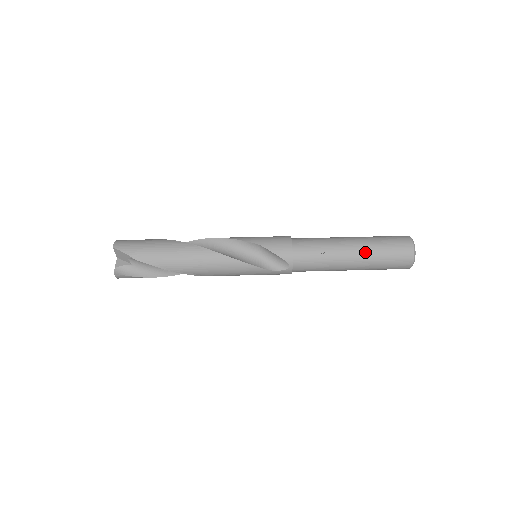
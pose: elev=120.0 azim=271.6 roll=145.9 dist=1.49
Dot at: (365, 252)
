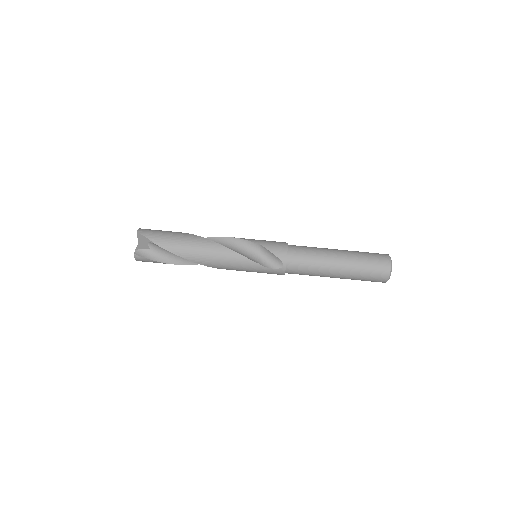
Dot at: (349, 261)
